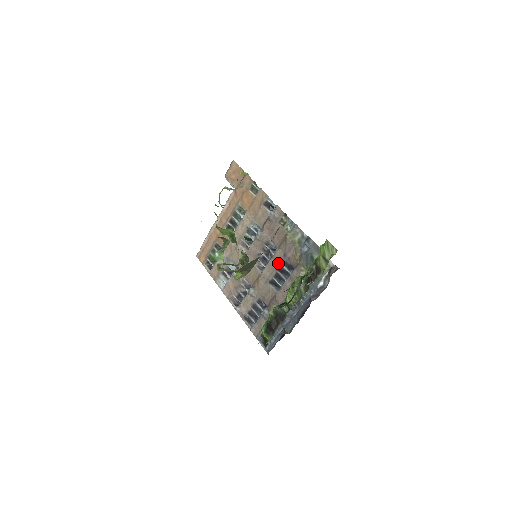
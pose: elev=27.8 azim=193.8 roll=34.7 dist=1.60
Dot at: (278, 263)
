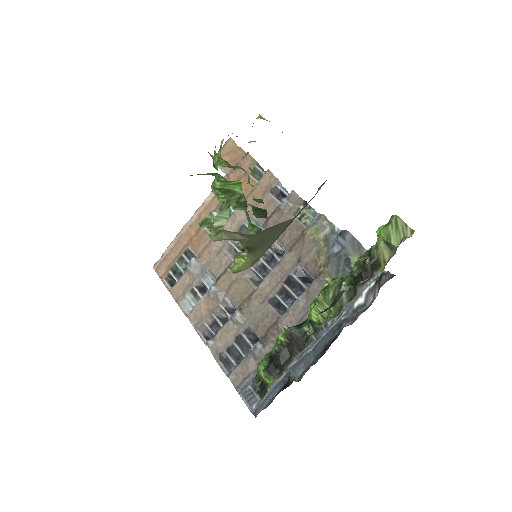
Dot at: (287, 272)
